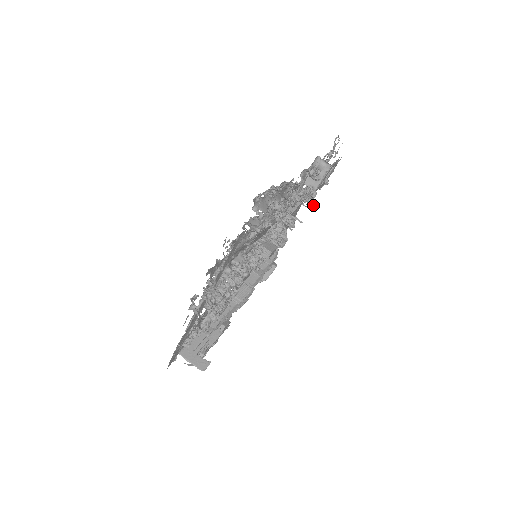
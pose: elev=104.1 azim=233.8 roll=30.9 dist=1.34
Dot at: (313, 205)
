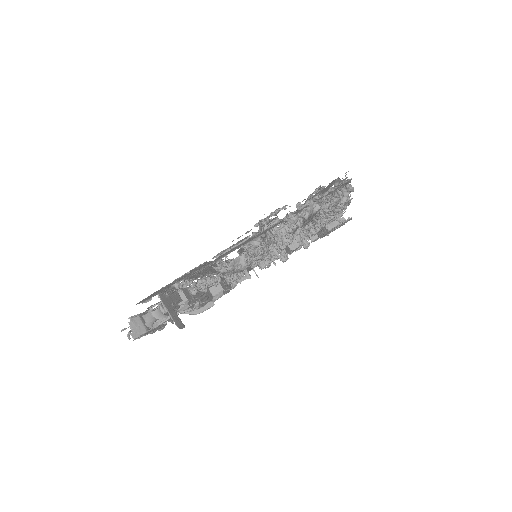
Dot at: (285, 260)
